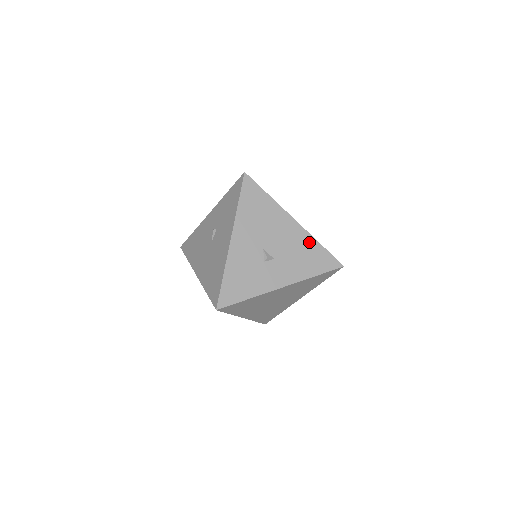
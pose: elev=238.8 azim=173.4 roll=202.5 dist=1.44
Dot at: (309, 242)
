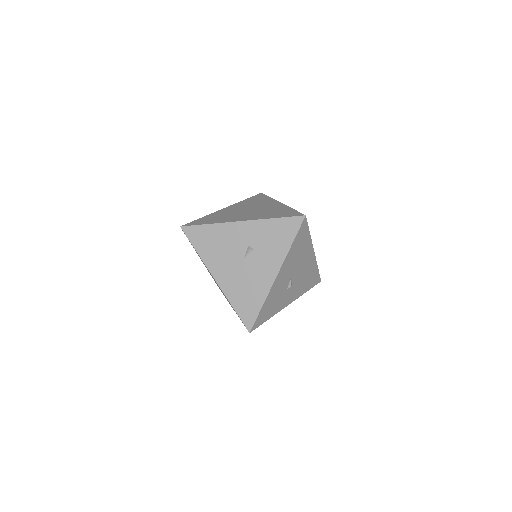
Dot at: (314, 268)
